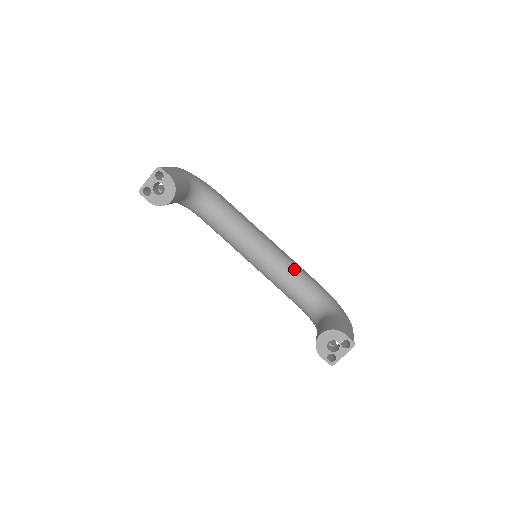
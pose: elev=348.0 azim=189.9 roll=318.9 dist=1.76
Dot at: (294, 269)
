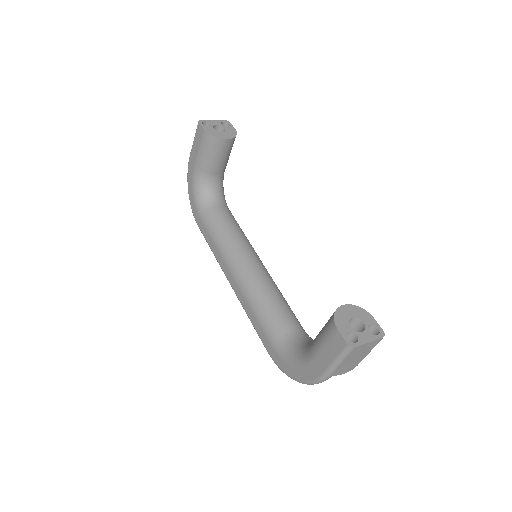
Dot at: occluded
